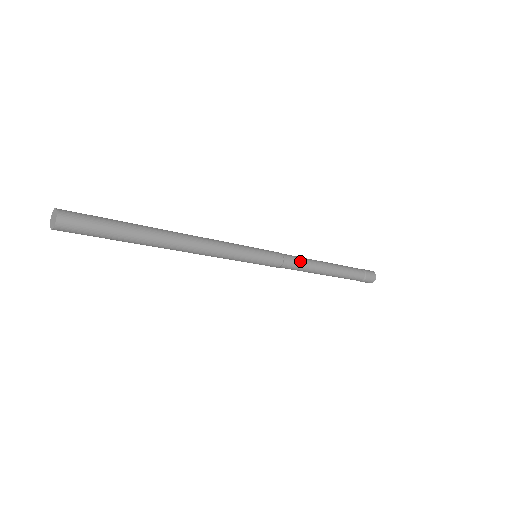
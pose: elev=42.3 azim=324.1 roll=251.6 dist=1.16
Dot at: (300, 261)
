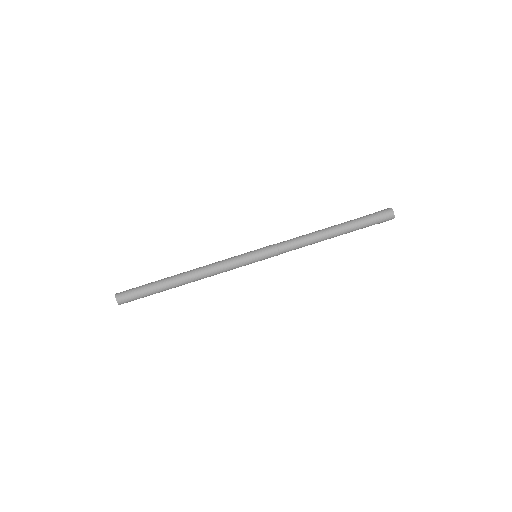
Dot at: (294, 239)
